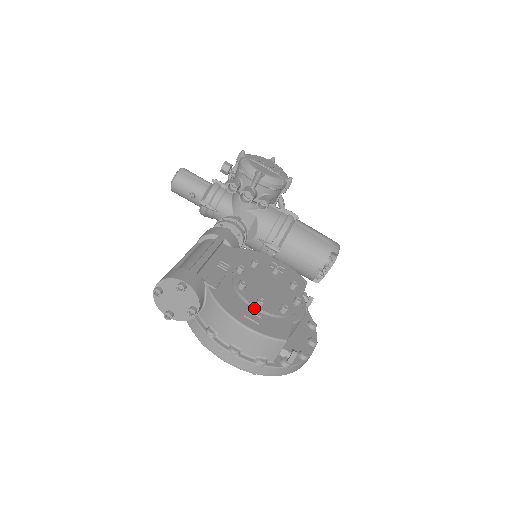
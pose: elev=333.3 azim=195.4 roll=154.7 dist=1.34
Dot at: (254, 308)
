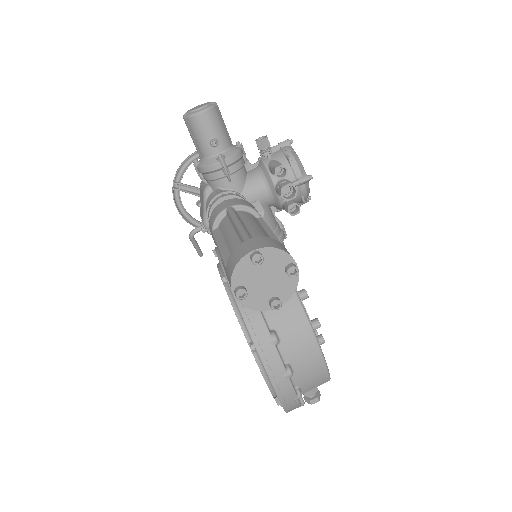
Dot at: occluded
